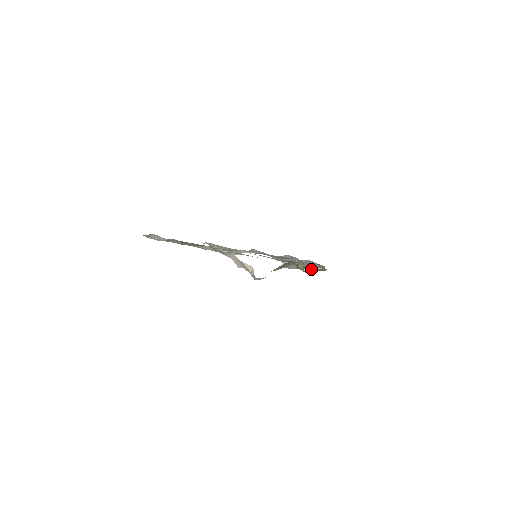
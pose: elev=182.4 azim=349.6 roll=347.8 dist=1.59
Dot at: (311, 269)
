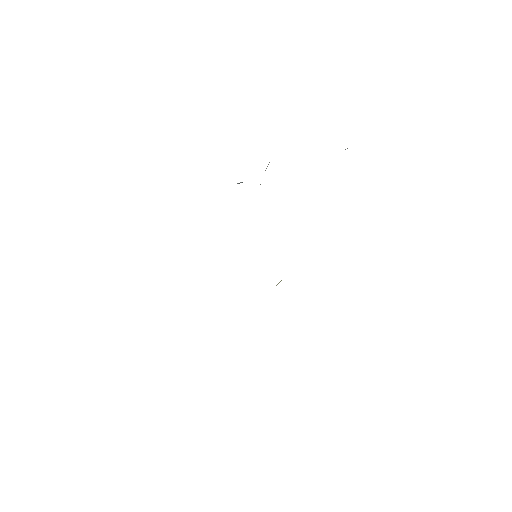
Dot at: occluded
